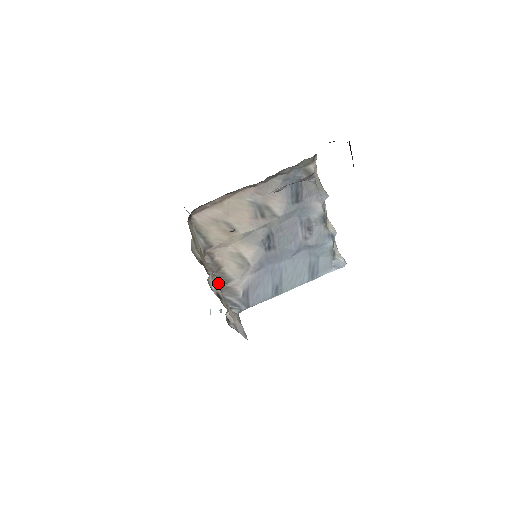
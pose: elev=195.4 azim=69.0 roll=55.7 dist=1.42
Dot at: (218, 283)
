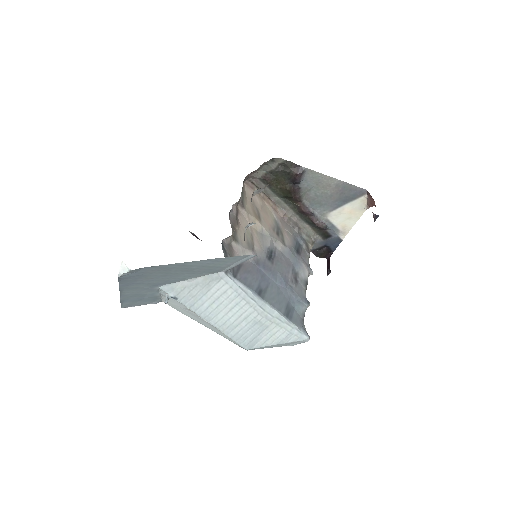
Dot at: occluded
